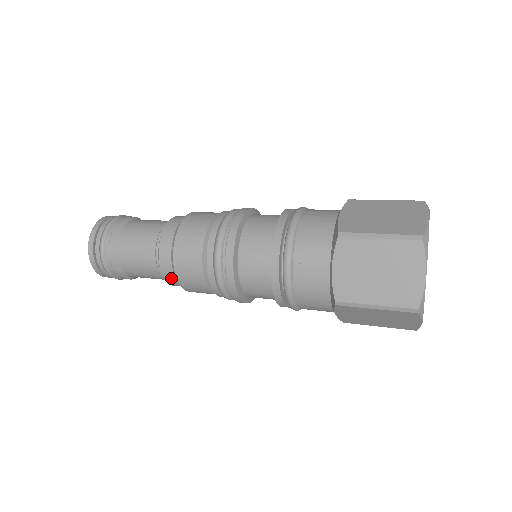
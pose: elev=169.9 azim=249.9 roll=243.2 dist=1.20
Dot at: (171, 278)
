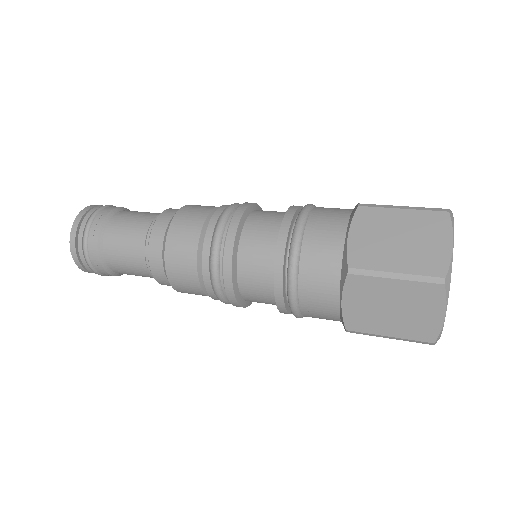
Dot at: (168, 285)
